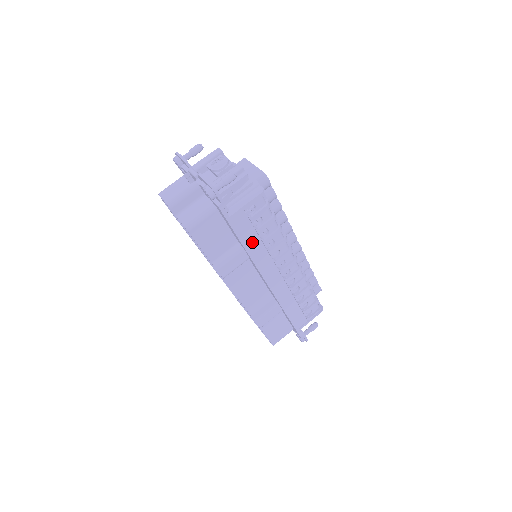
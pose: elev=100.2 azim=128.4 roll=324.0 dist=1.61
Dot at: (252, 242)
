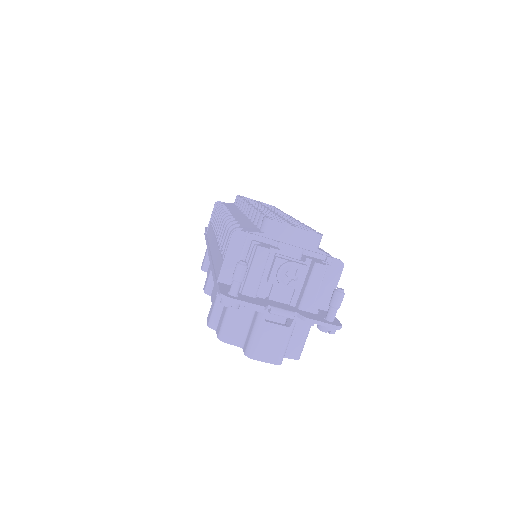
Dot at: occluded
